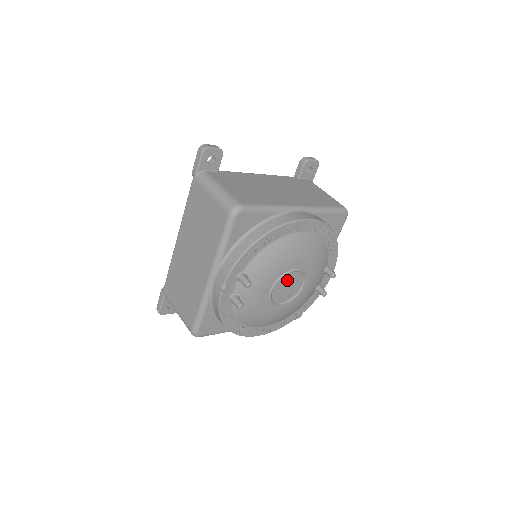
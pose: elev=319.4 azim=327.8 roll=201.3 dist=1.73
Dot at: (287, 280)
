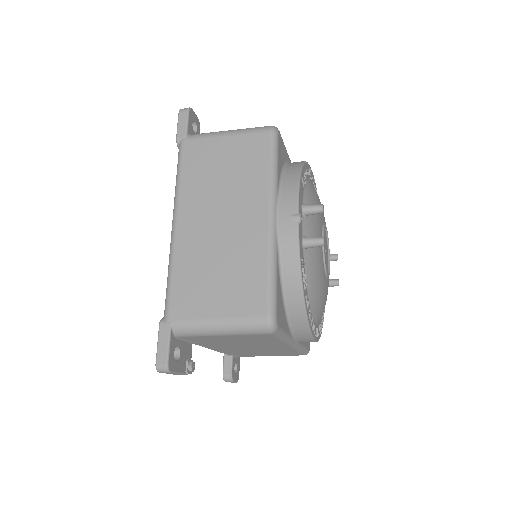
Dot at: (324, 238)
